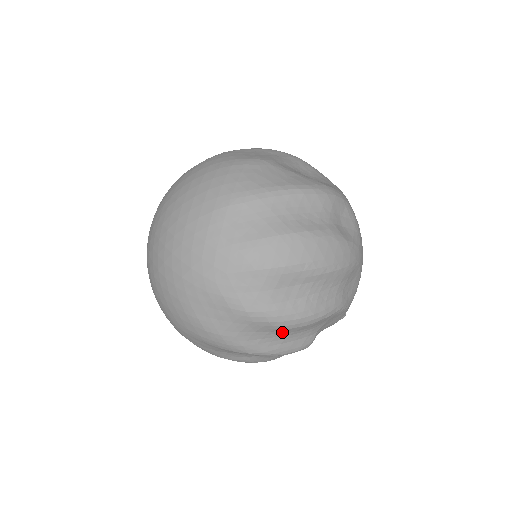
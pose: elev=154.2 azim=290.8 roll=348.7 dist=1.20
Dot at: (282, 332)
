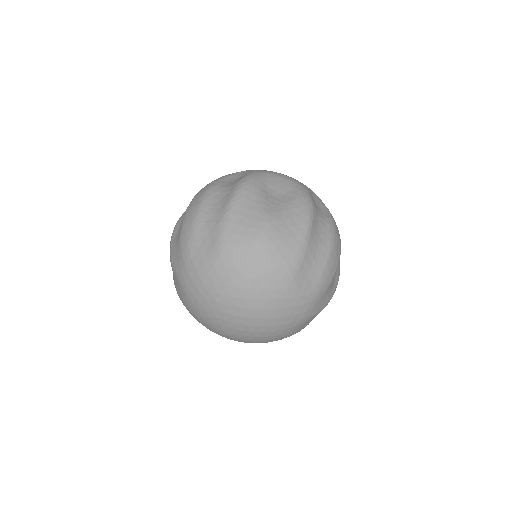
Dot at: occluded
